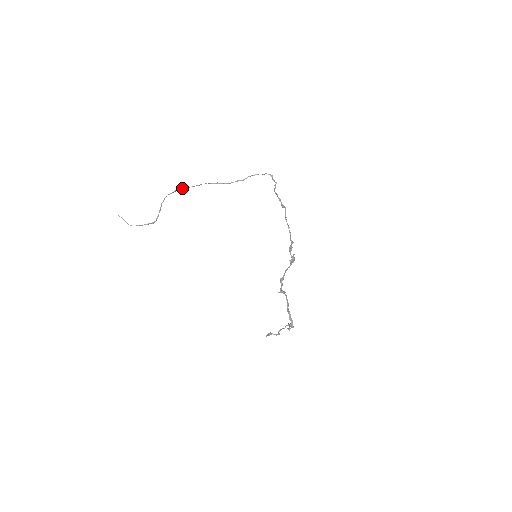
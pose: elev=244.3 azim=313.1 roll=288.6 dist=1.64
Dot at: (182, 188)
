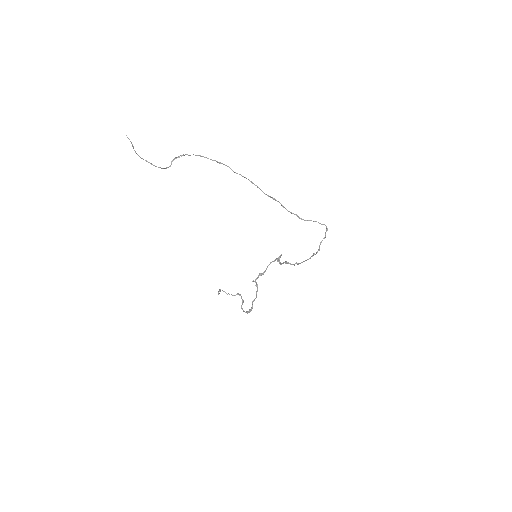
Dot at: (231, 169)
